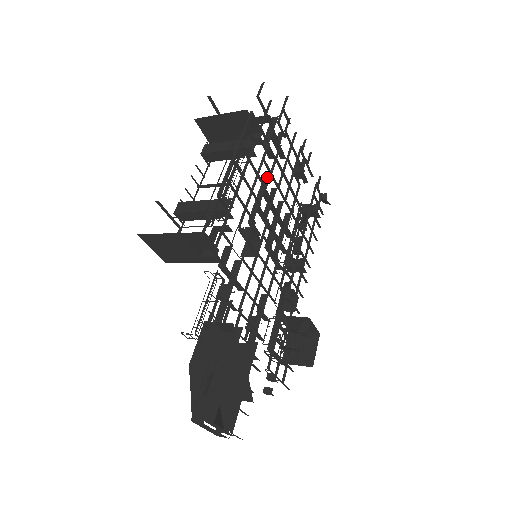
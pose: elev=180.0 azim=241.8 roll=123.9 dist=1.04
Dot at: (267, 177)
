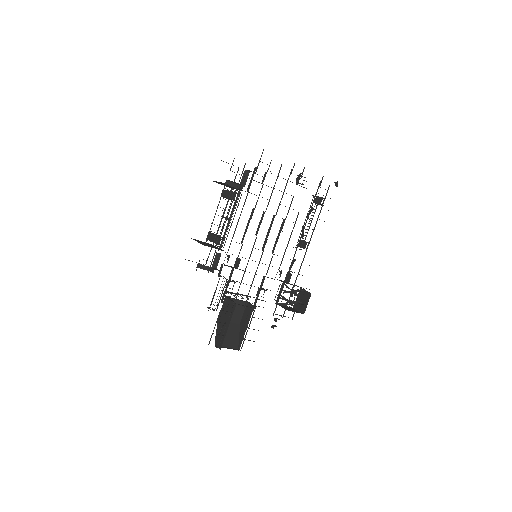
Dot at: (253, 211)
